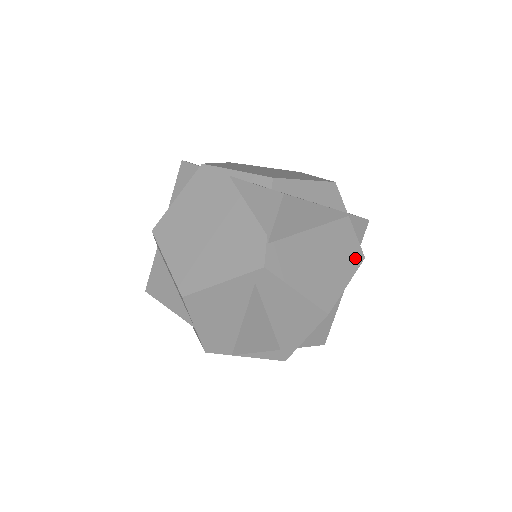
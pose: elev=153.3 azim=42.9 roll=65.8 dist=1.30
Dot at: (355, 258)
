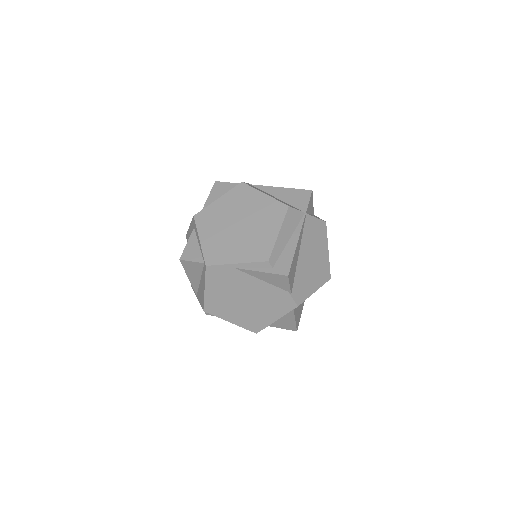
Dot at: (323, 231)
